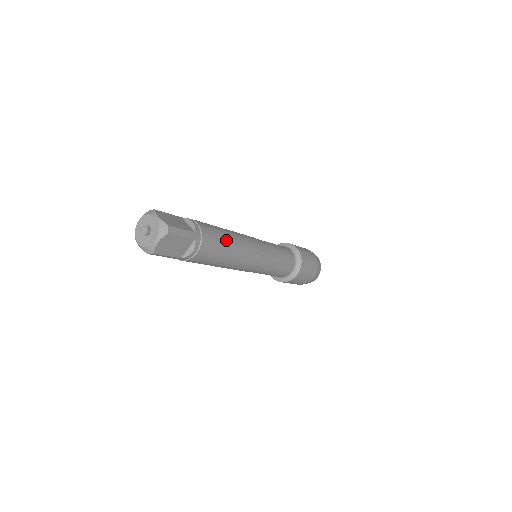
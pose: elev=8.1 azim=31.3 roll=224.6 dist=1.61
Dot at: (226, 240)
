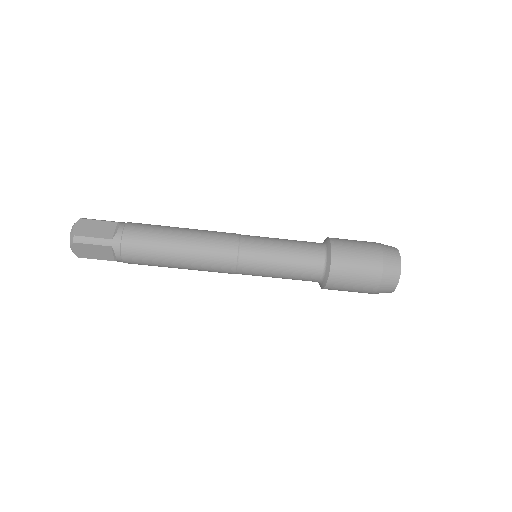
Dot at: occluded
